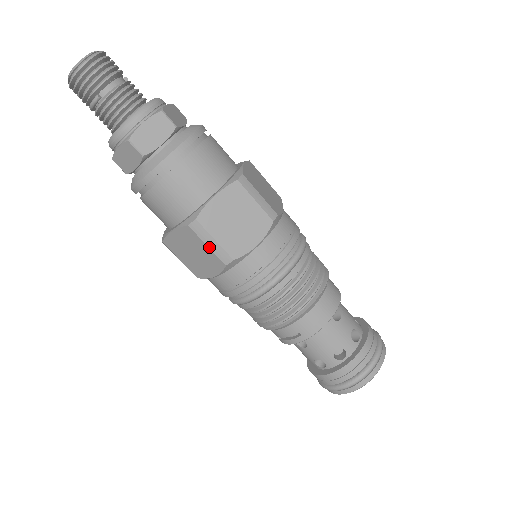
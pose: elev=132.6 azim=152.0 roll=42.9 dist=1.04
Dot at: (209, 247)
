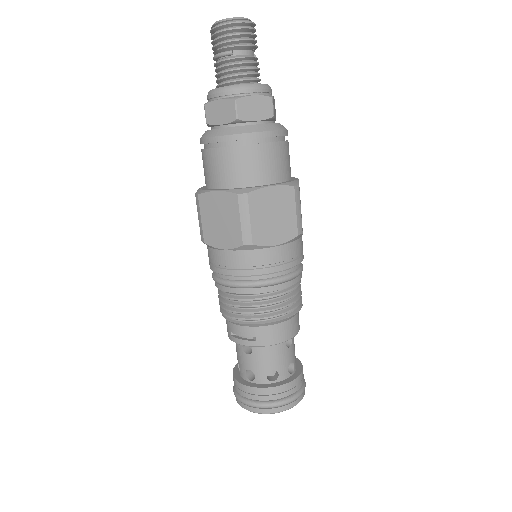
Dot at: (241, 222)
